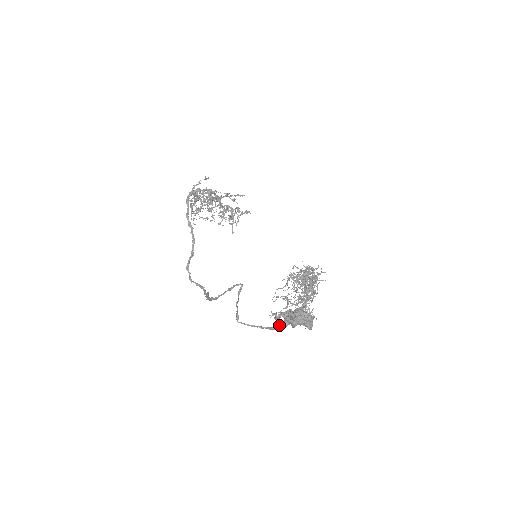
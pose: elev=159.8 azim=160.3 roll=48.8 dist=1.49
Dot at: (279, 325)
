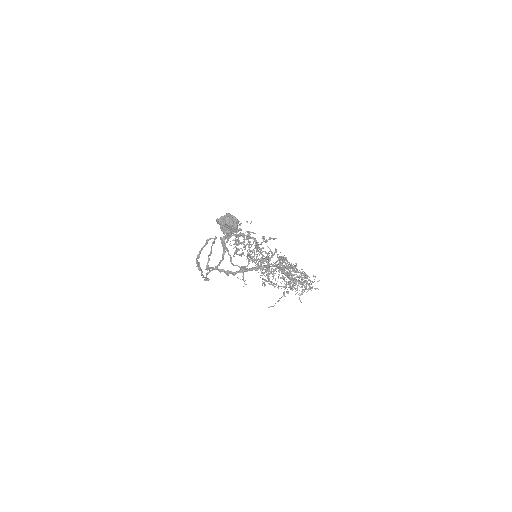
Dot at: (230, 261)
